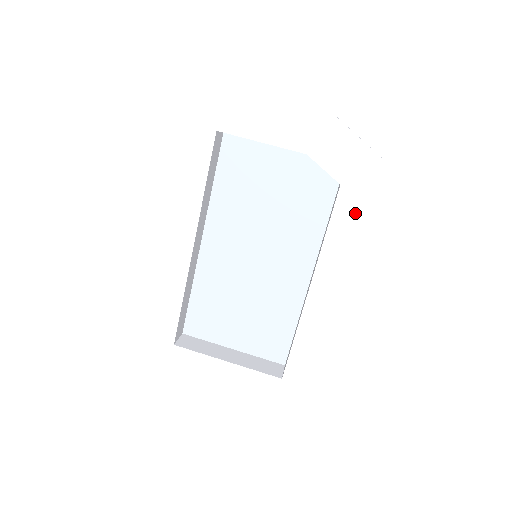
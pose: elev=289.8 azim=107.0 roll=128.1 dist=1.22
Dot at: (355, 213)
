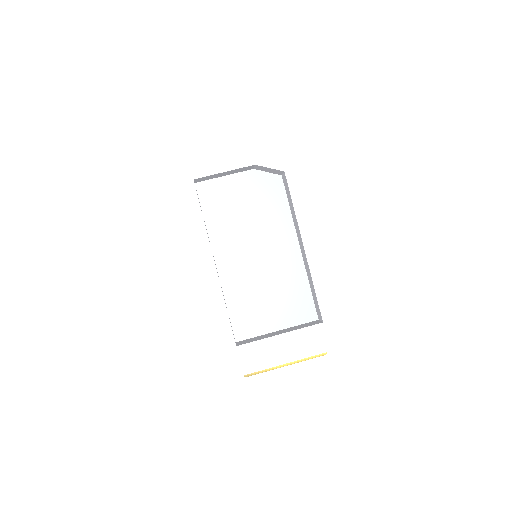
Dot at: (303, 183)
